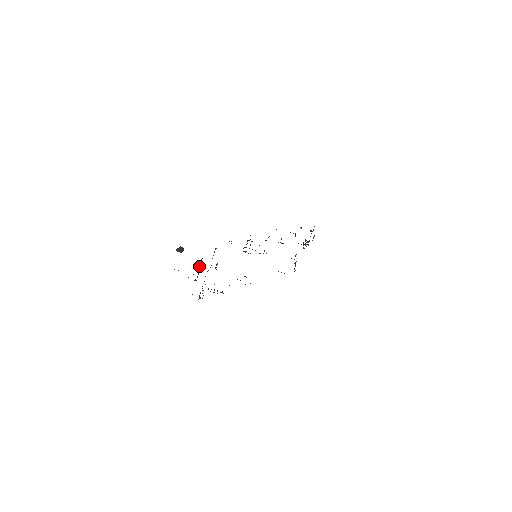
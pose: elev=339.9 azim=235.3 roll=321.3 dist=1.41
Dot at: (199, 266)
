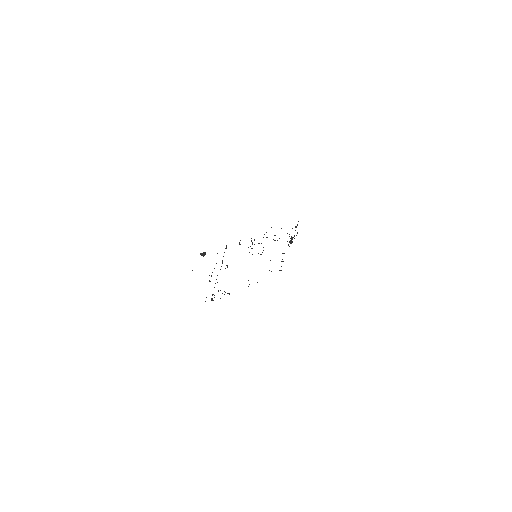
Dot at: (214, 268)
